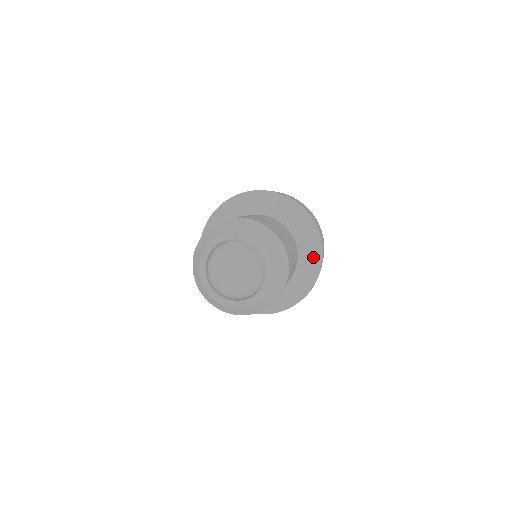
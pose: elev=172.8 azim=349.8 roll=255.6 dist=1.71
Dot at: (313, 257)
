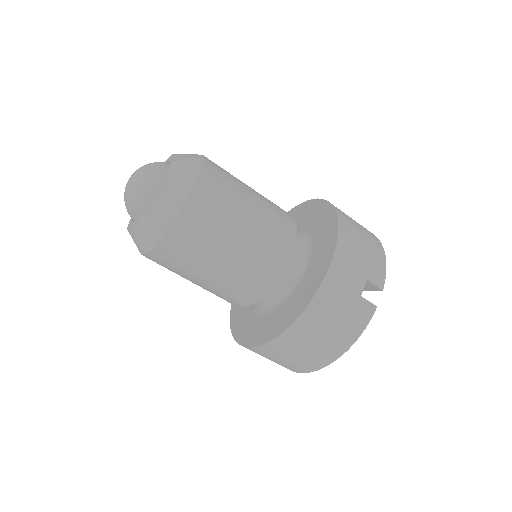
Dot at: (325, 252)
